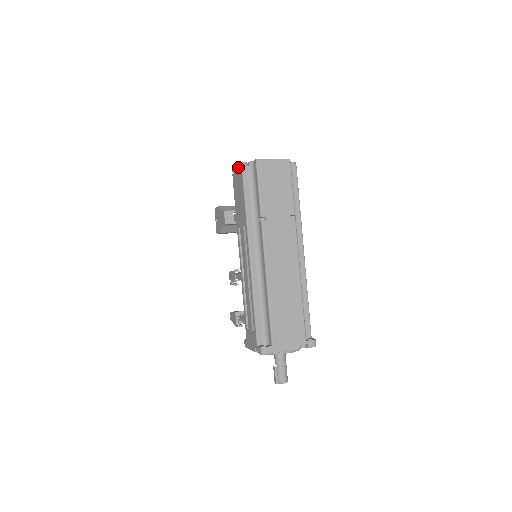
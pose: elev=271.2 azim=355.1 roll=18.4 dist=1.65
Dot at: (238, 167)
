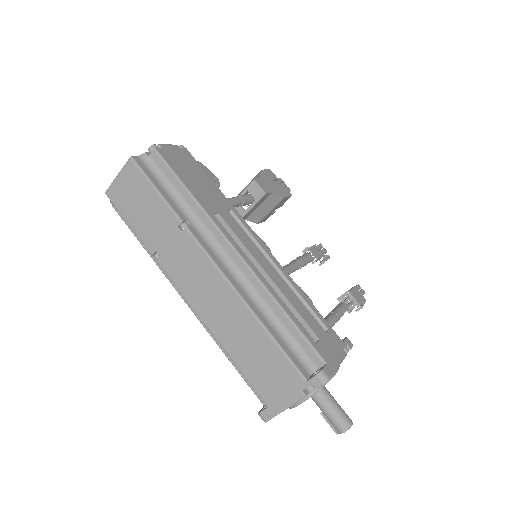
Dot at: occluded
